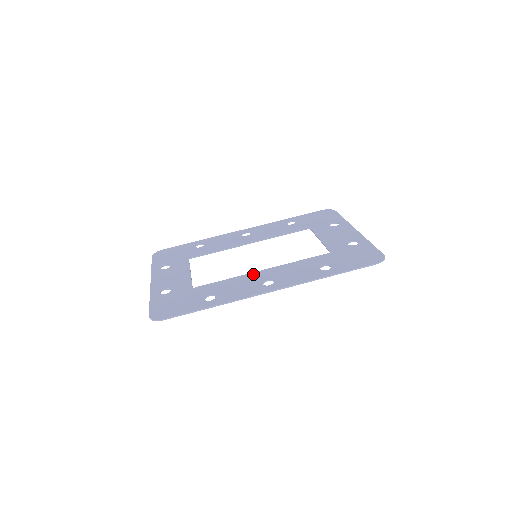
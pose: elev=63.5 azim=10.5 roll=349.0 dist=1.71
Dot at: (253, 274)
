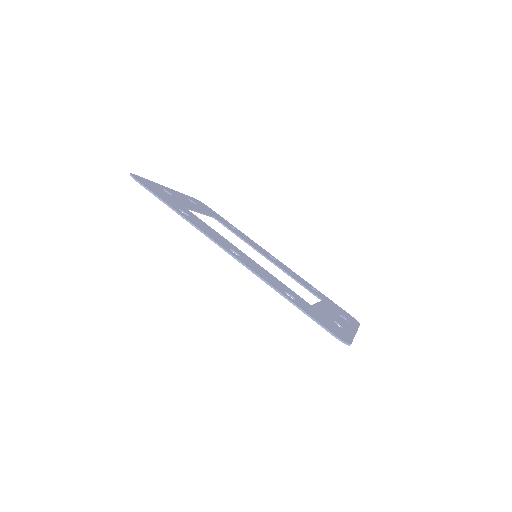
Dot at: (234, 246)
